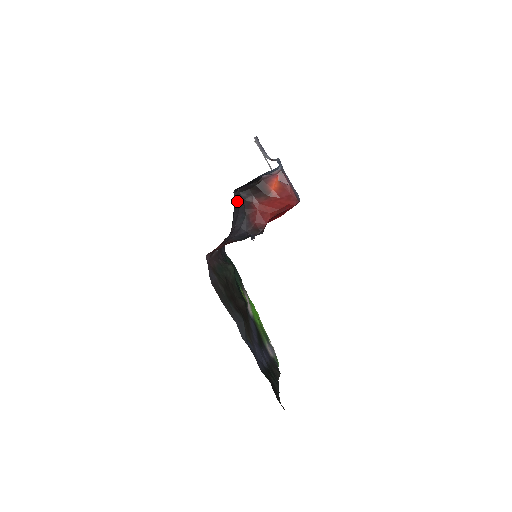
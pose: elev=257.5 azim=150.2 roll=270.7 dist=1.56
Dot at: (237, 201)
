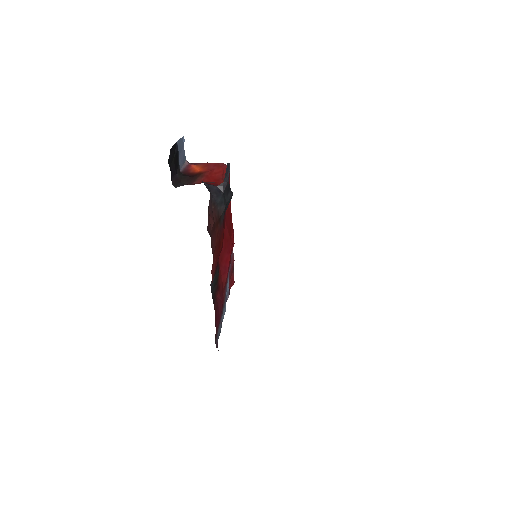
Dot at: occluded
